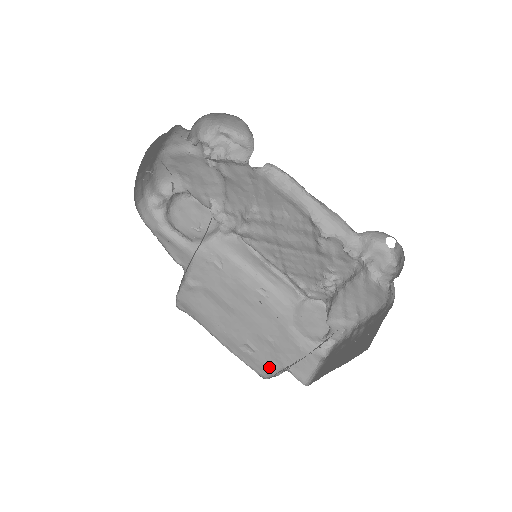
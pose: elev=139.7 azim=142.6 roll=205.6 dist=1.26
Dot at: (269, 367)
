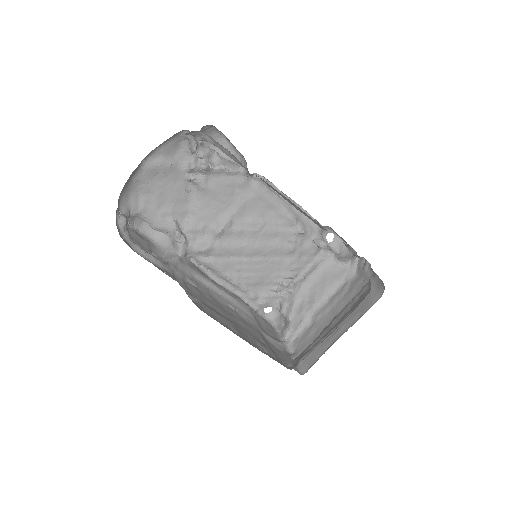
Dot at: occluded
